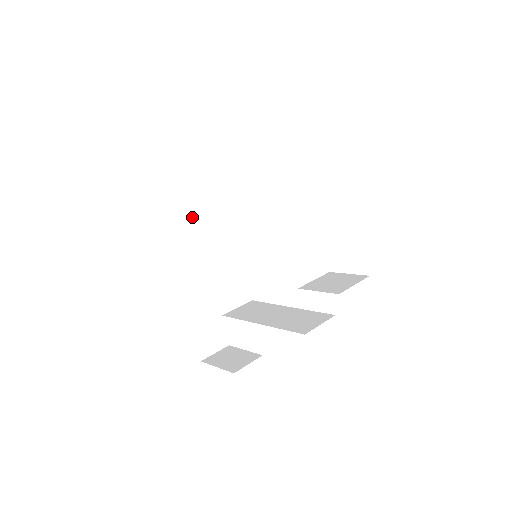
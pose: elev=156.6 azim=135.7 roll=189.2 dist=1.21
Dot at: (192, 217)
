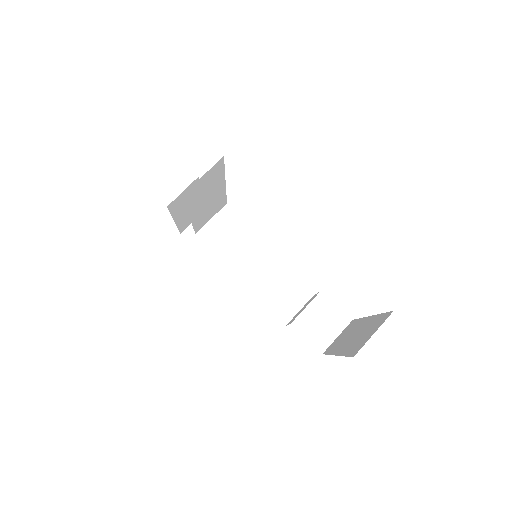
Dot at: (190, 215)
